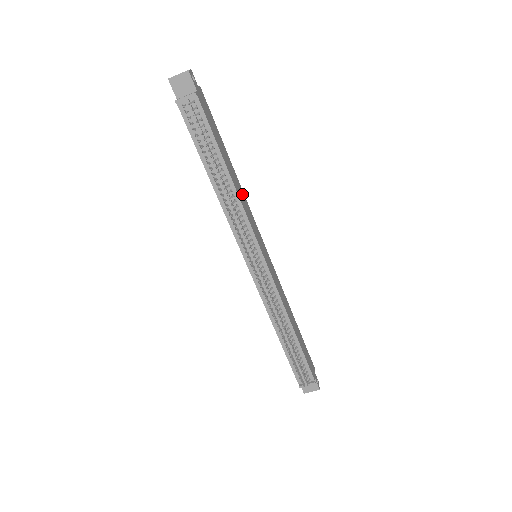
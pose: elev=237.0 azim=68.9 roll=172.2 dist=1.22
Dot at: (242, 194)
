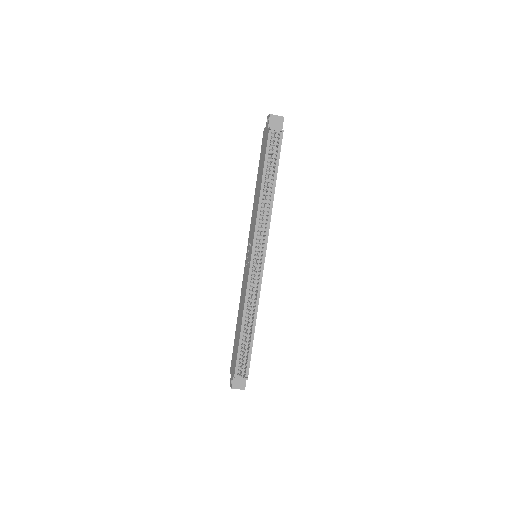
Dot at: occluded
